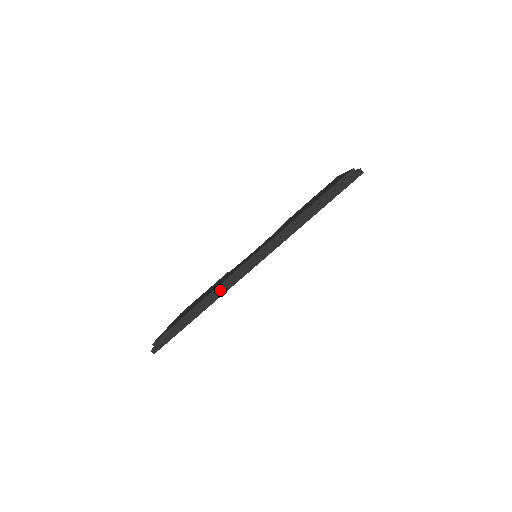
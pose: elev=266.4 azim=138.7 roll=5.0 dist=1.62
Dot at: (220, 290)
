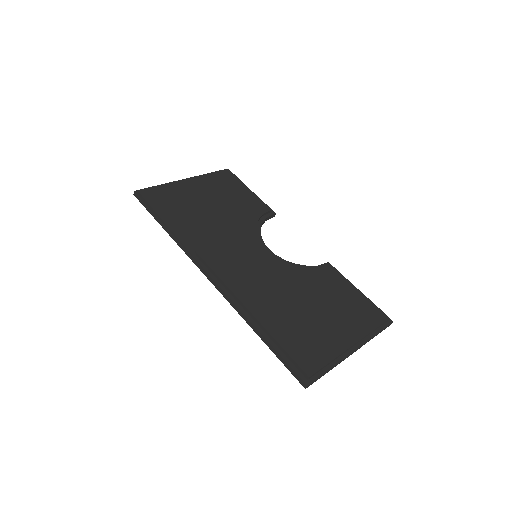
Dot at: (184, 247)
